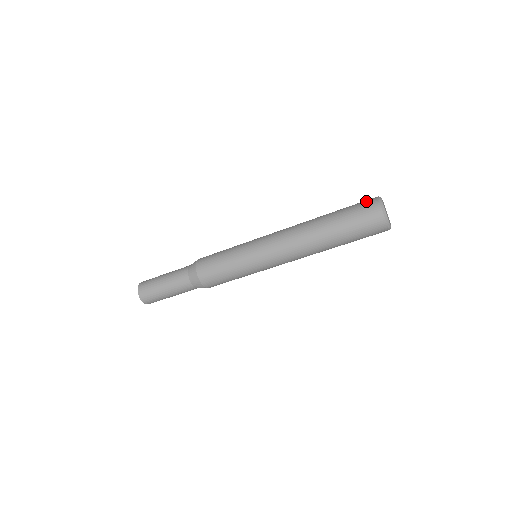
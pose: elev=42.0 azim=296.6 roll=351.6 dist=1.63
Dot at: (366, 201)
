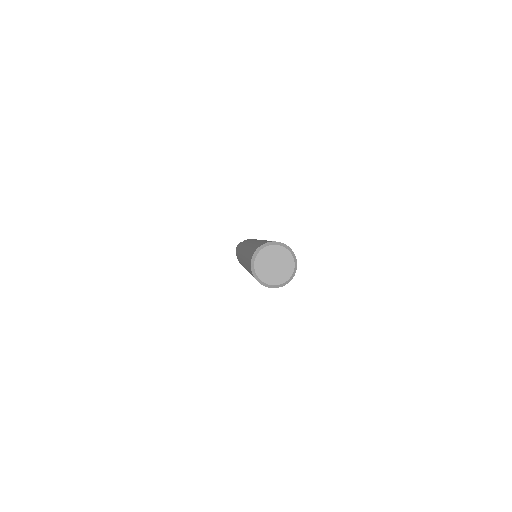
Dot at: (268, 241)
